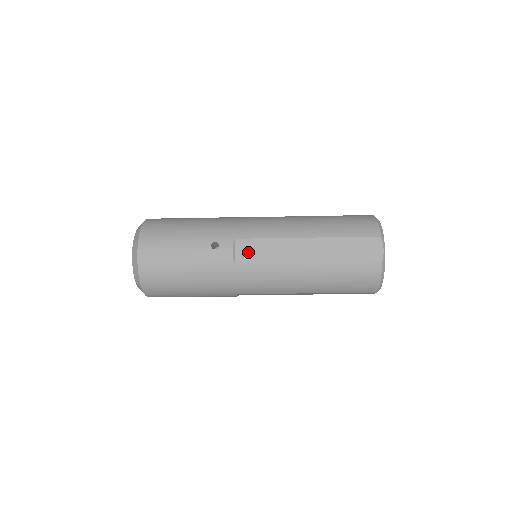
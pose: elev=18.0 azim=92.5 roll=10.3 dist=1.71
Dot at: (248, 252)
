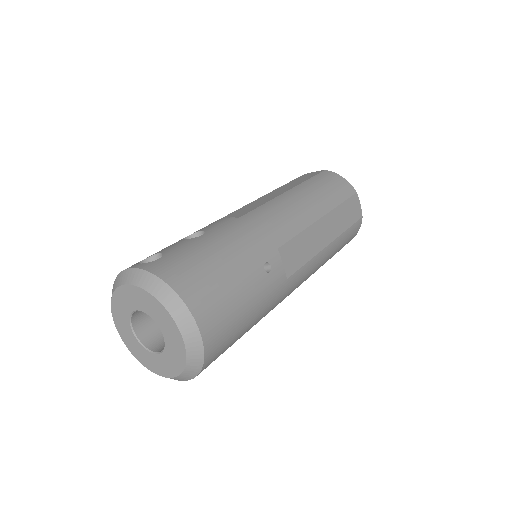
Dot at: (292, 258)
